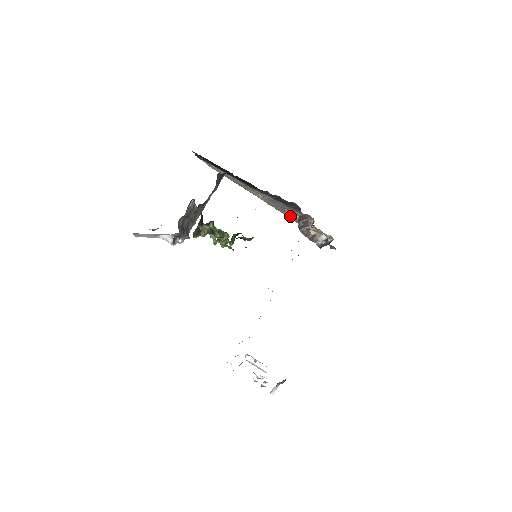
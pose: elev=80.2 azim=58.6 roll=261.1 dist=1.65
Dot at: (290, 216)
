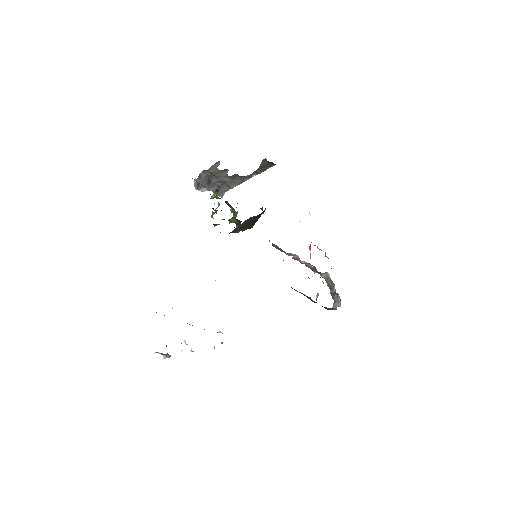
Dot at: (325, 254)
